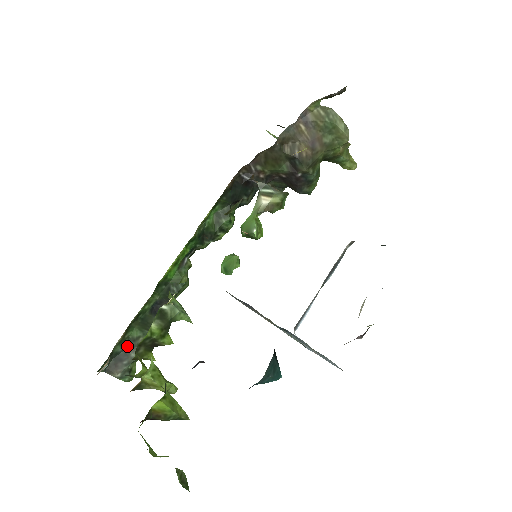
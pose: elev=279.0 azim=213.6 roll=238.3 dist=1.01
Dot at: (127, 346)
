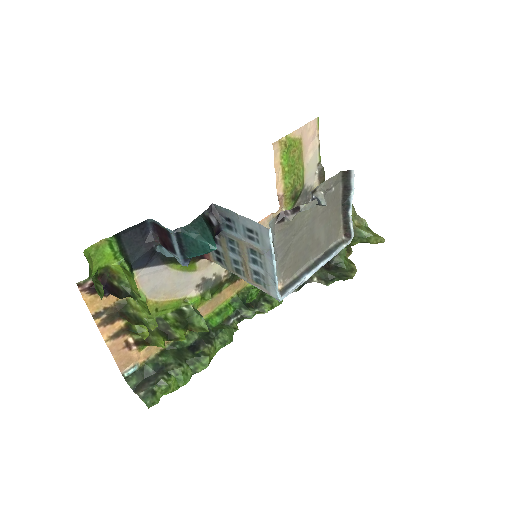
Dot at: (159, 370)
